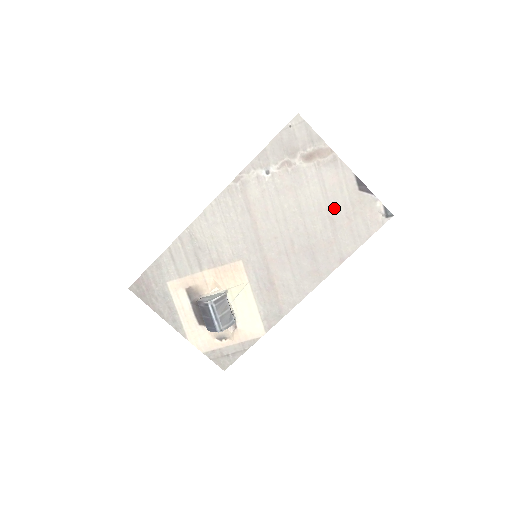
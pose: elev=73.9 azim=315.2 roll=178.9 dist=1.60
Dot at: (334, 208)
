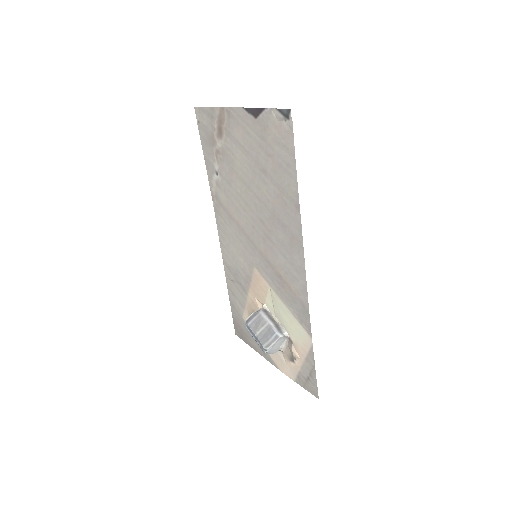
Dot at: (257, 158)
